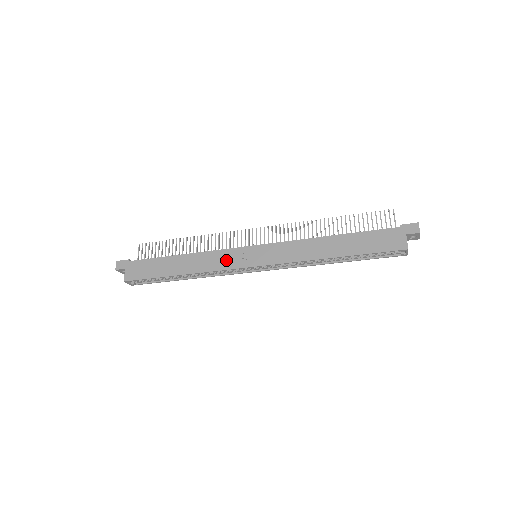
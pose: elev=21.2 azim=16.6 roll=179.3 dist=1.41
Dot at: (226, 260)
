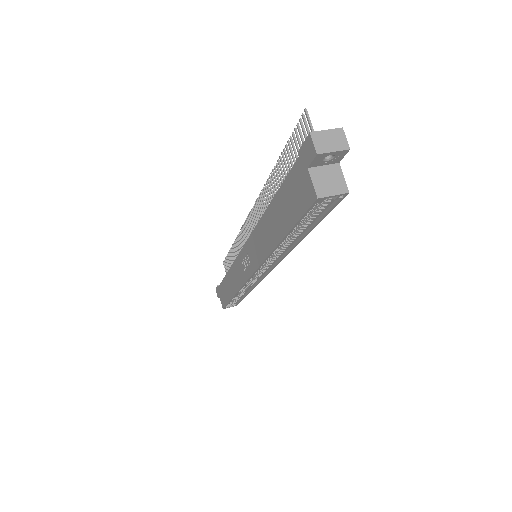
Dot at: (239, 273)
